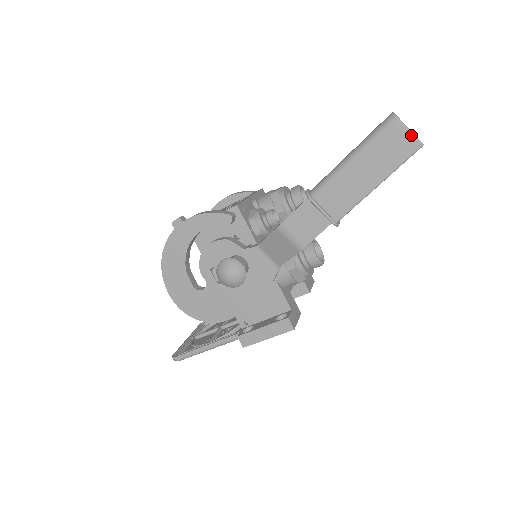
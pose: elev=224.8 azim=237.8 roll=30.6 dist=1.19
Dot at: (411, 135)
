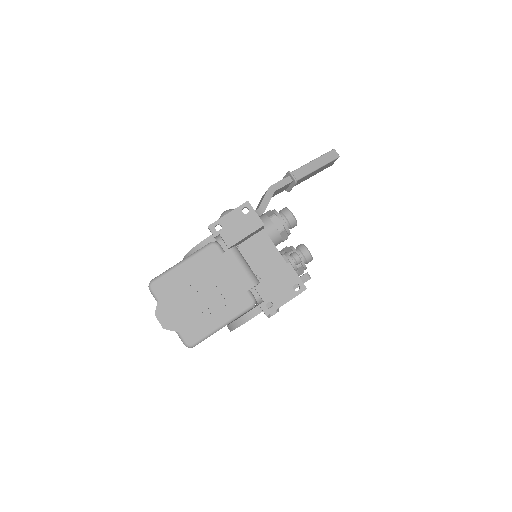
Dot at: occluded
